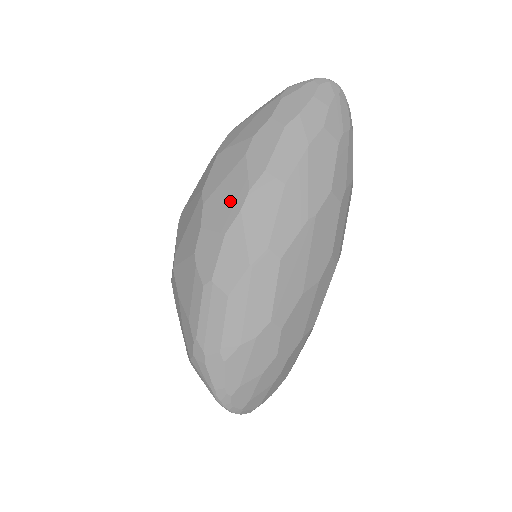
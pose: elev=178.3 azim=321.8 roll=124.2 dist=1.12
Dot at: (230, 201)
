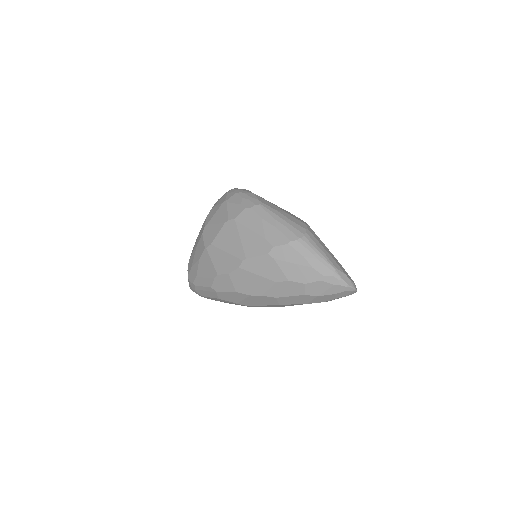
Dot at: (250, 286)
